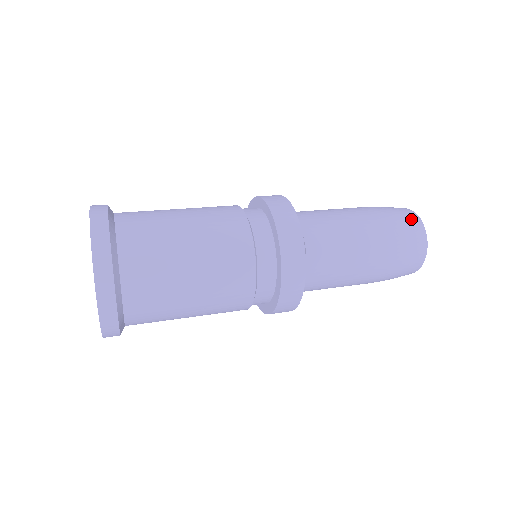
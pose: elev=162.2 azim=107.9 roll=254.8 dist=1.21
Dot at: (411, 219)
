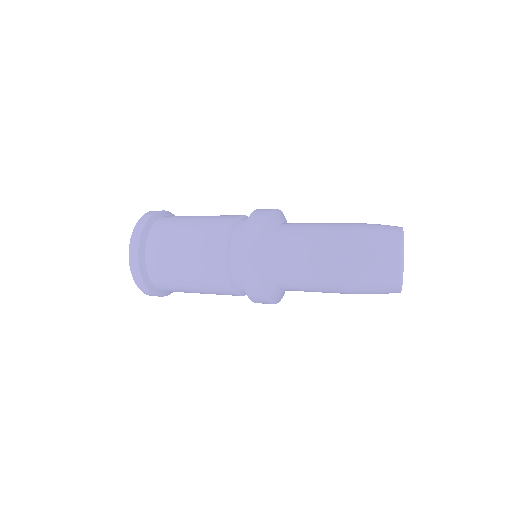
Dot at: (386, 246)
